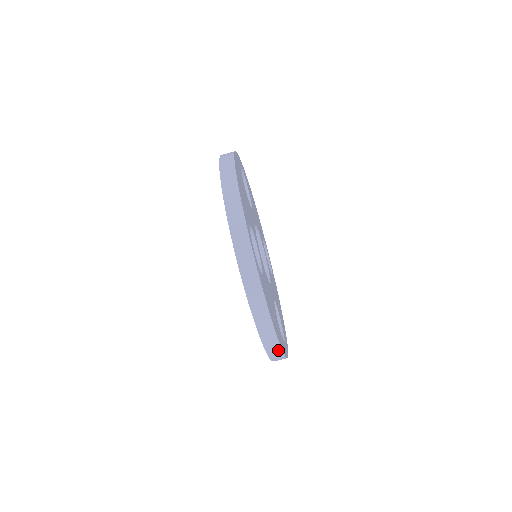
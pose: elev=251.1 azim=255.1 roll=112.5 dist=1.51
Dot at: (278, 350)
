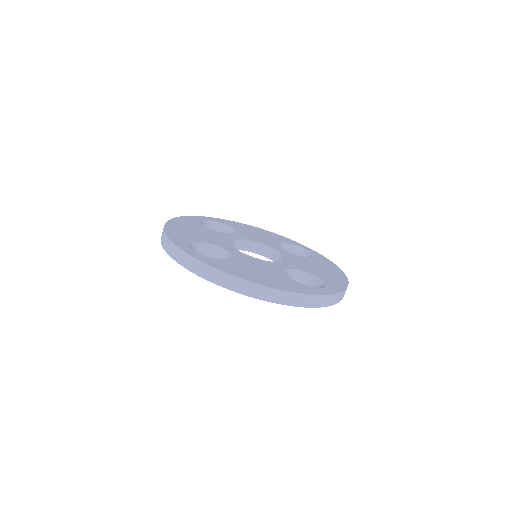
Dot at: (283, 294)
